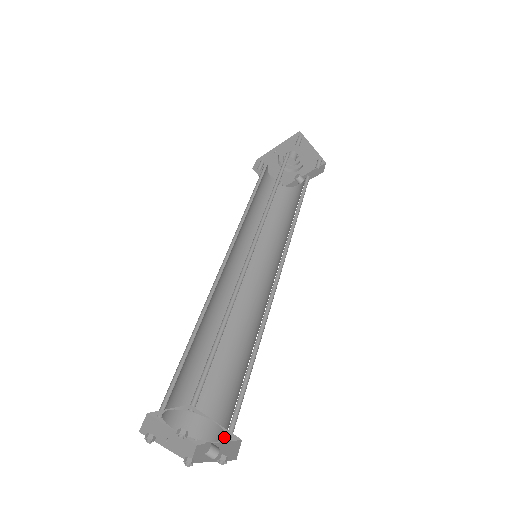
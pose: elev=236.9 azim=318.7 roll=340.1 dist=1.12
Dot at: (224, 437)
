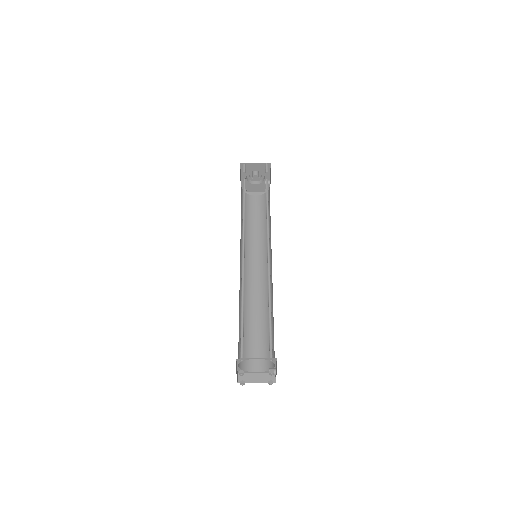
Dot at: (273, 362)
